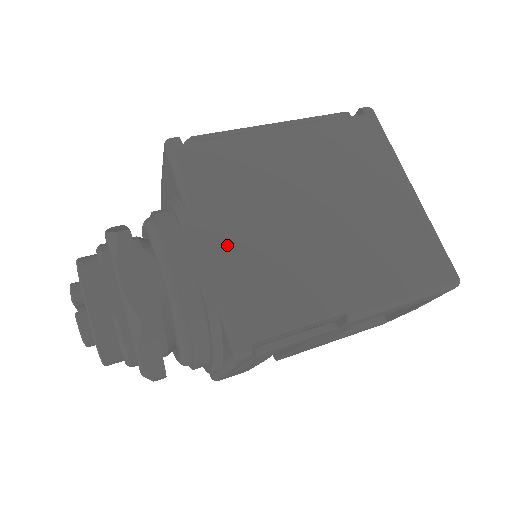
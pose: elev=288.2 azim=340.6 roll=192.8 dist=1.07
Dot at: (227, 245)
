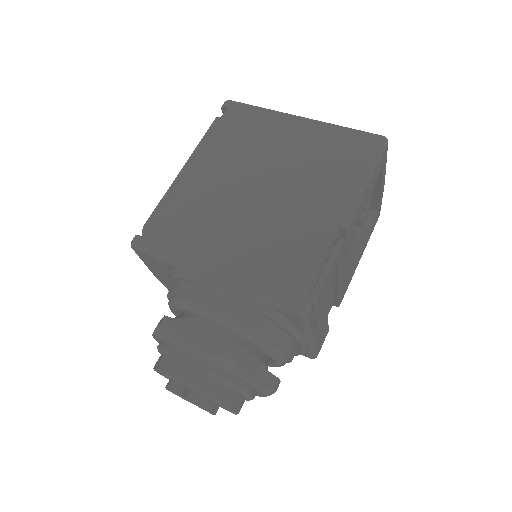
Dot at: (229, 262)
